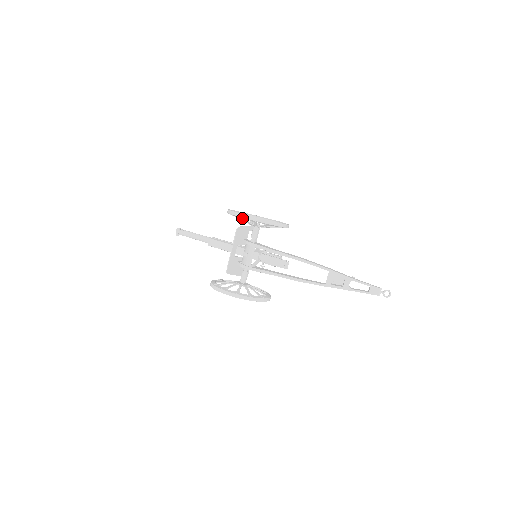
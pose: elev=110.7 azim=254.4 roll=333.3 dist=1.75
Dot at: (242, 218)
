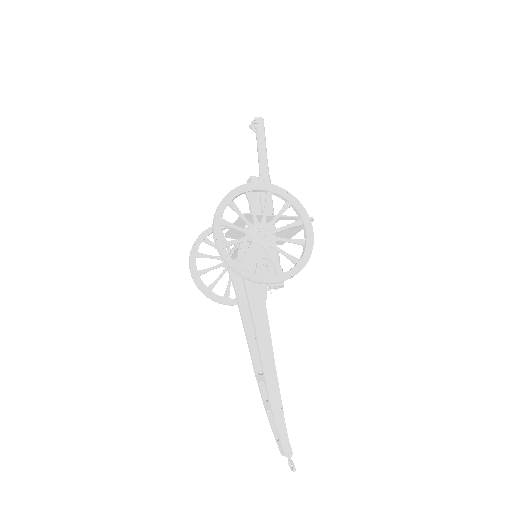
Dot at: (217, 225)
